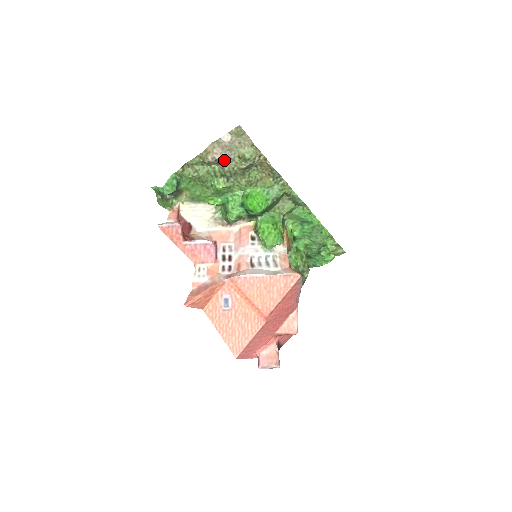
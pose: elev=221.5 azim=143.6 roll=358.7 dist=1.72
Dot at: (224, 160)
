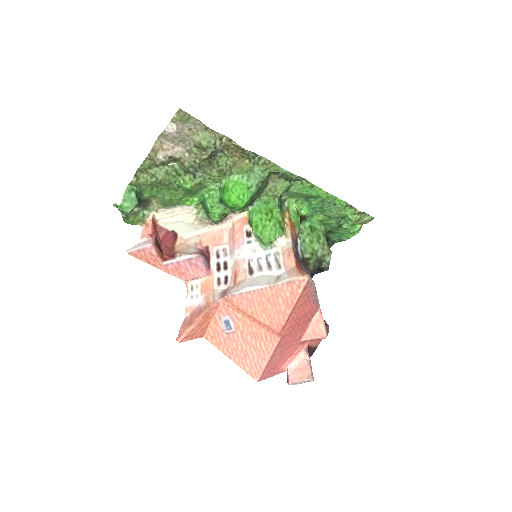
Dot at: (180, 155)
